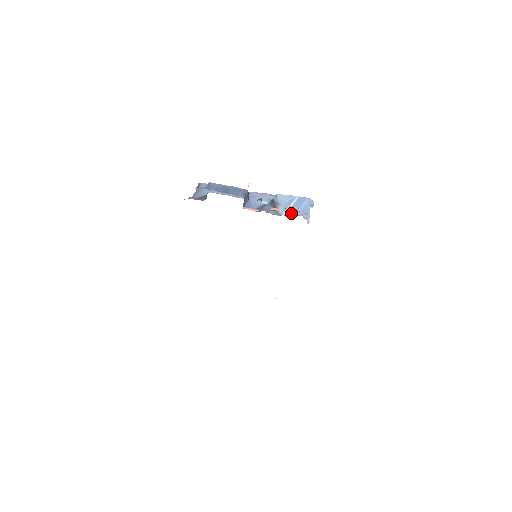
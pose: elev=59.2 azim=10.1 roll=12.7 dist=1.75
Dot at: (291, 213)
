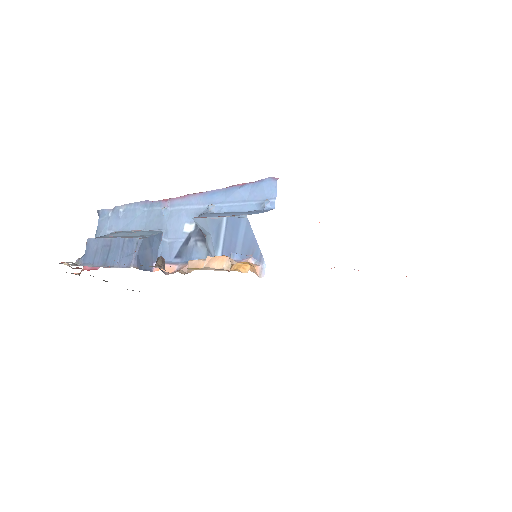
Dot at: occluded
